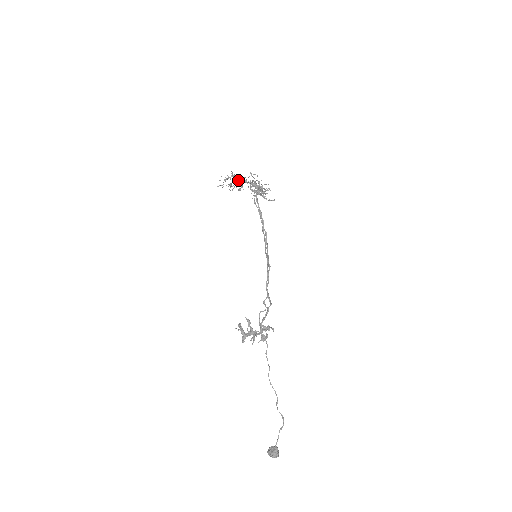
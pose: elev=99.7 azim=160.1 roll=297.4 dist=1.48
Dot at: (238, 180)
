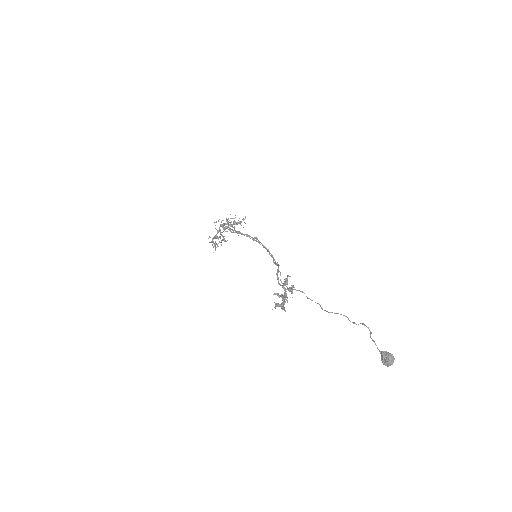
Dot at: (215, 236)
